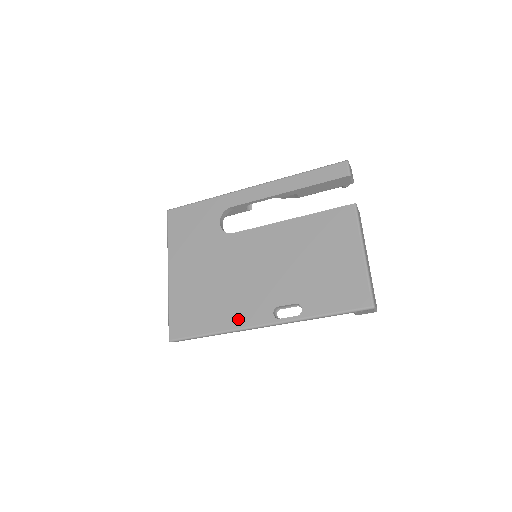
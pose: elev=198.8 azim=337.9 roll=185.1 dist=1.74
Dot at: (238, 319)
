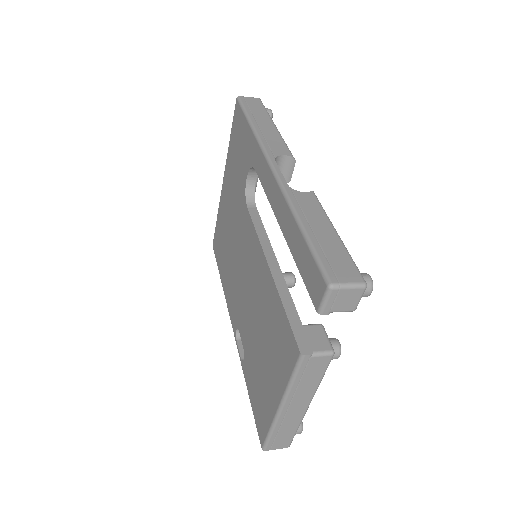
Dot at: (228, 296)
